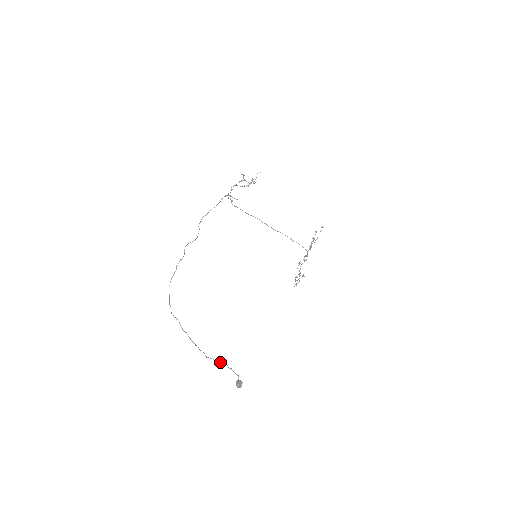
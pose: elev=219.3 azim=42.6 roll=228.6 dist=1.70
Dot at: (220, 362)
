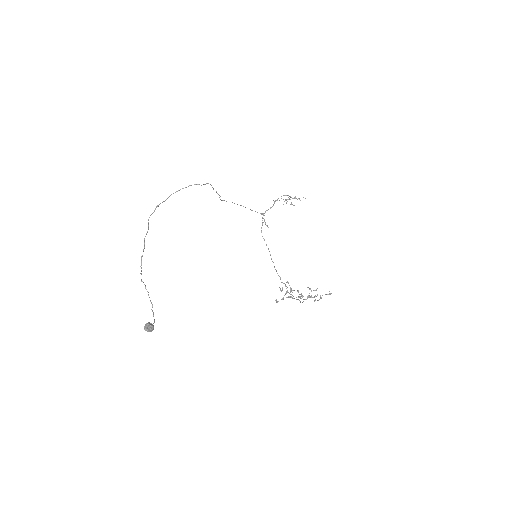
Dot at: occluded
